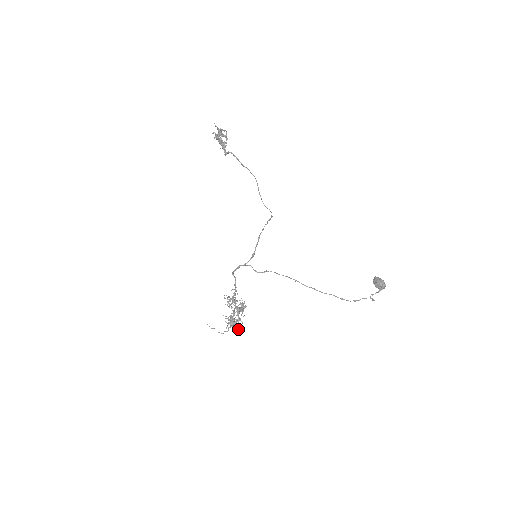
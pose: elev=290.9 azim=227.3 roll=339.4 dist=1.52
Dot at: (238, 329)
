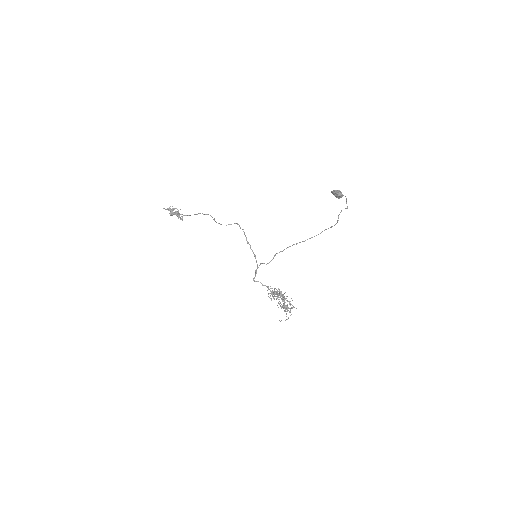
Dot at: occluded
